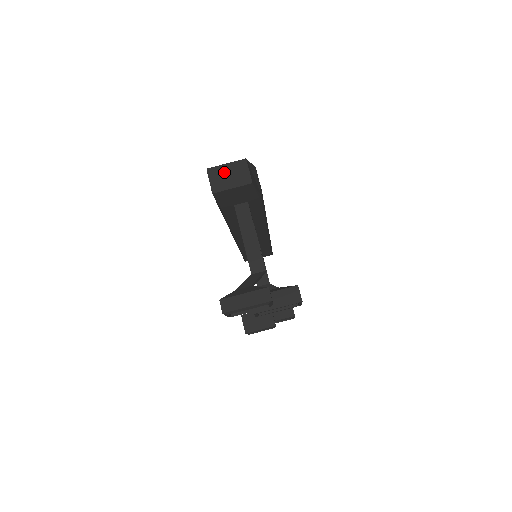
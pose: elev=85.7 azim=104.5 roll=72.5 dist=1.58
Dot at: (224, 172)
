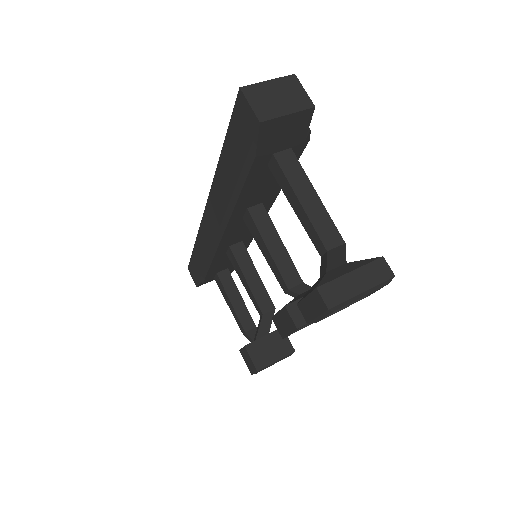
Dot at: (269, 92)
